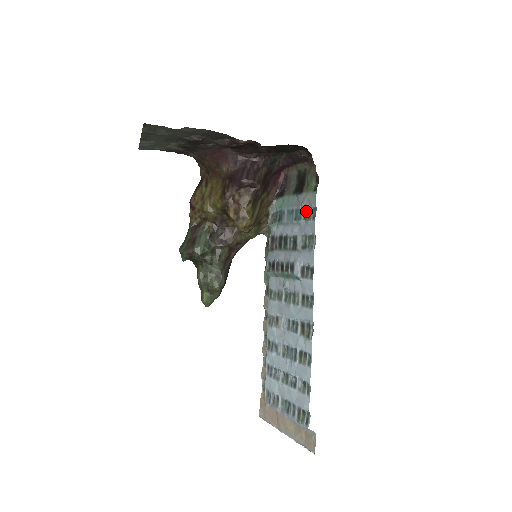
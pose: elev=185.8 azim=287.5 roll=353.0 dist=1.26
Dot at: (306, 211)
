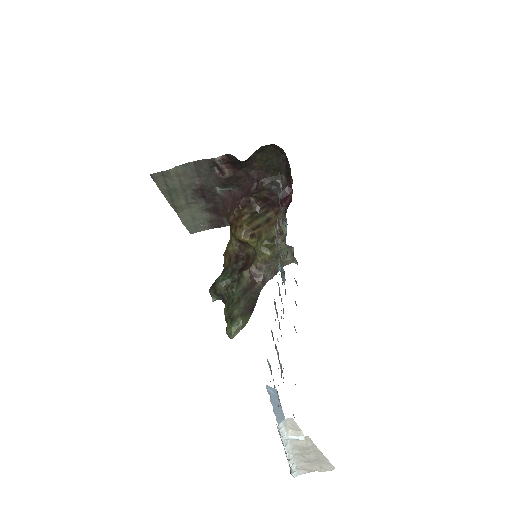
Dot at: (281, 187)
